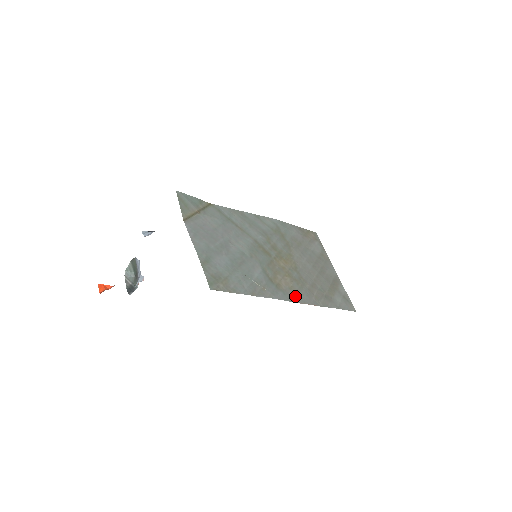
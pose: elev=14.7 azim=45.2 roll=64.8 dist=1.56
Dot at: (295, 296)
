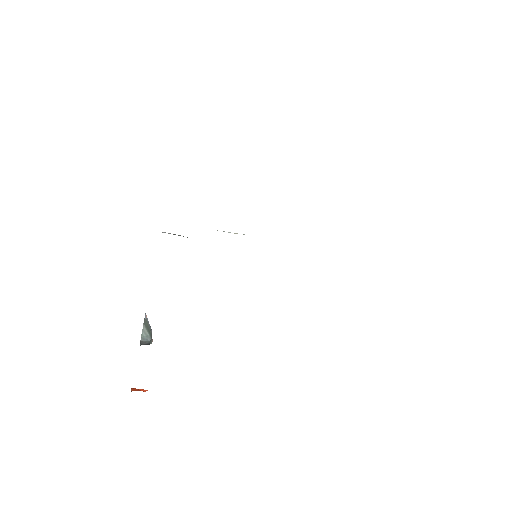
Dot at: occluded
